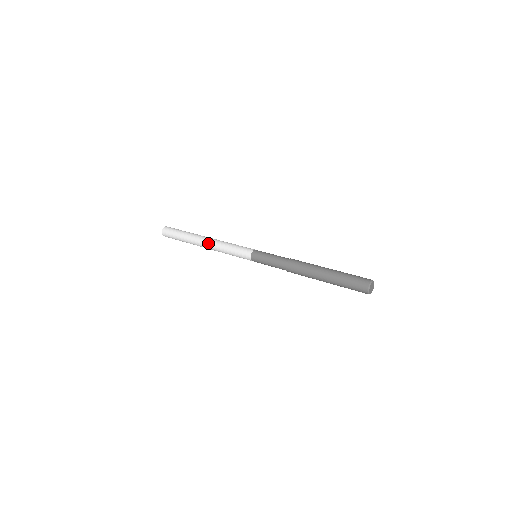
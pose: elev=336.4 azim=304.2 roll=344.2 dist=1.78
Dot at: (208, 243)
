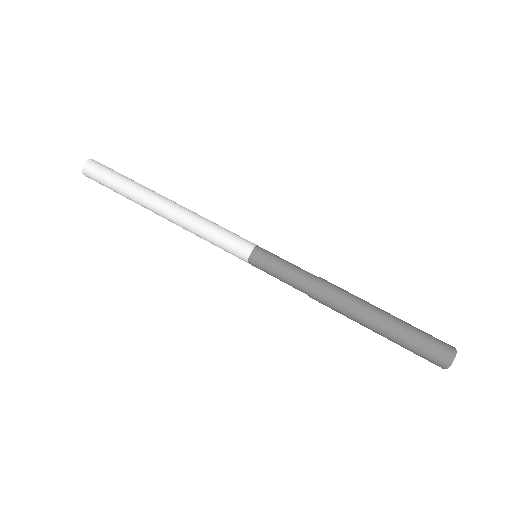
Dot at: (171, 214)
